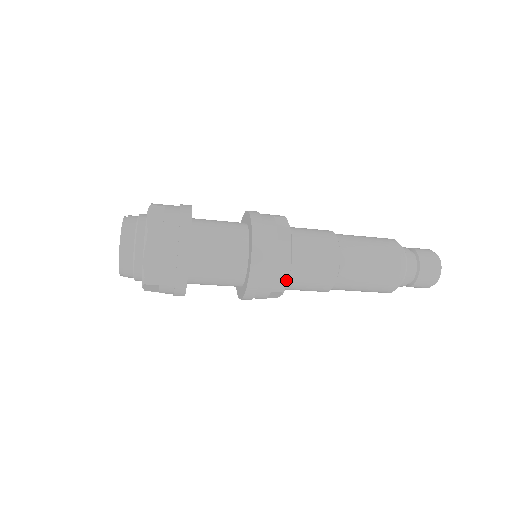
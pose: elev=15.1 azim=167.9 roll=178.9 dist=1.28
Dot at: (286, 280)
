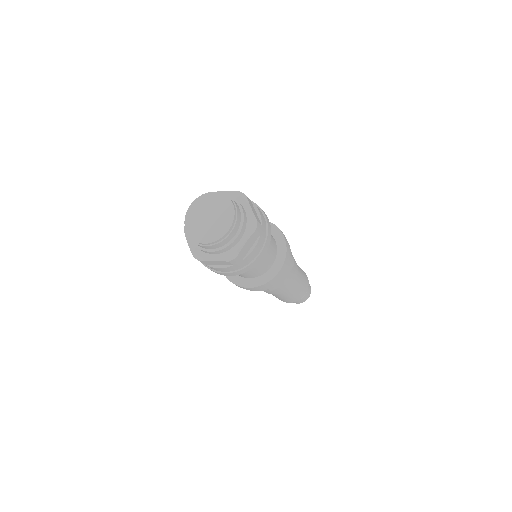
Dot at: (280, 284)
